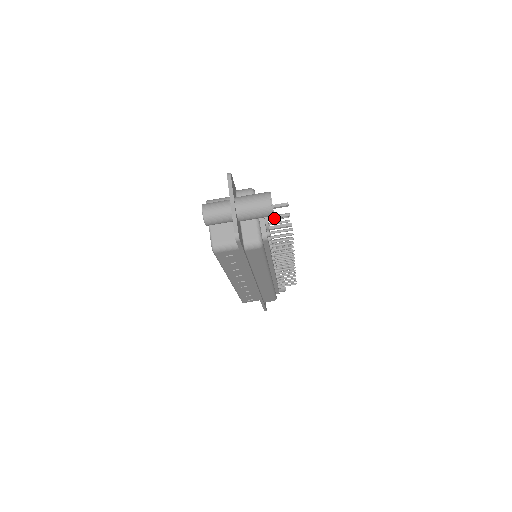
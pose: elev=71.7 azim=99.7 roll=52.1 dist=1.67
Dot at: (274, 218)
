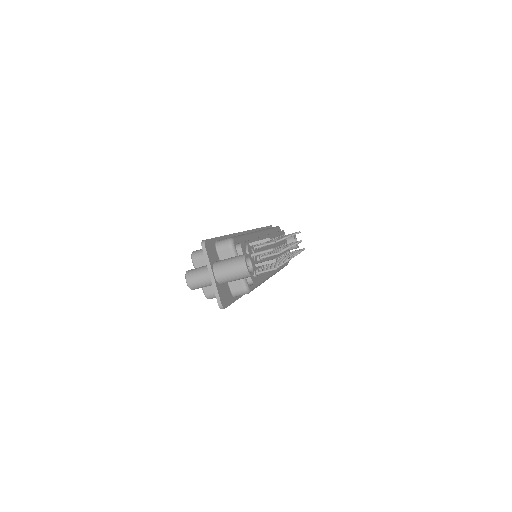
Dot at: occluded
